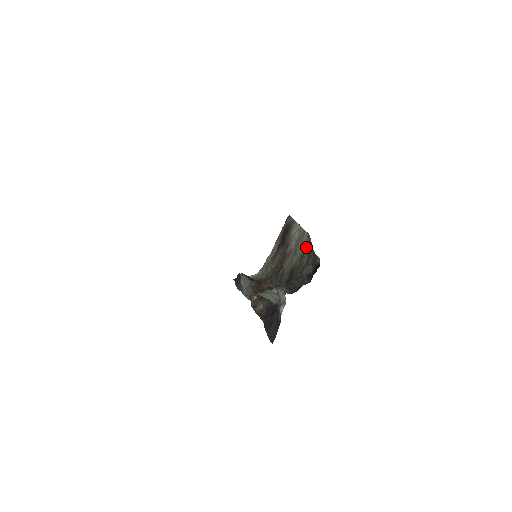
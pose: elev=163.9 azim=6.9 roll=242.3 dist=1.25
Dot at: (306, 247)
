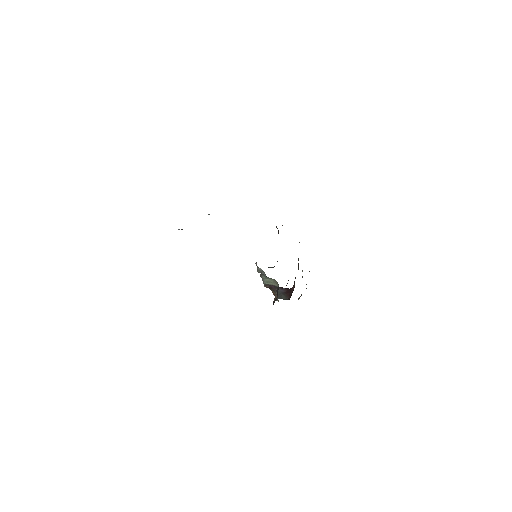
Dot at: occluded
